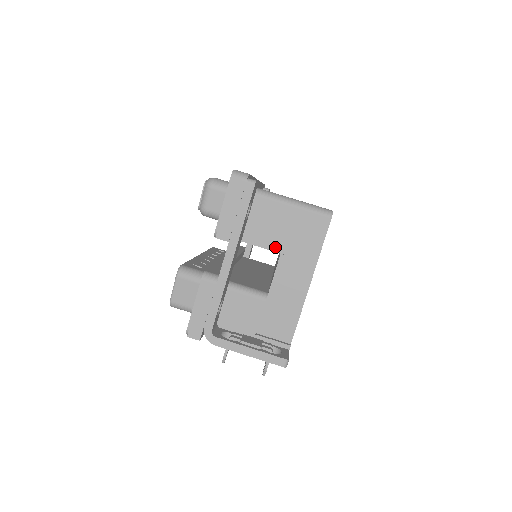
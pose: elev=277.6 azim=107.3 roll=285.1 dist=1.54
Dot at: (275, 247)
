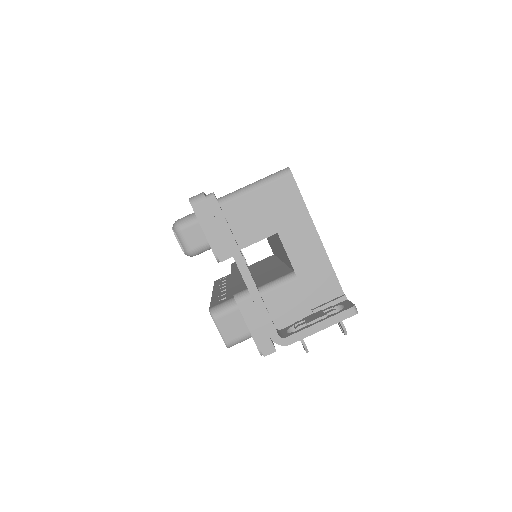
Dot at: (269, 232)
